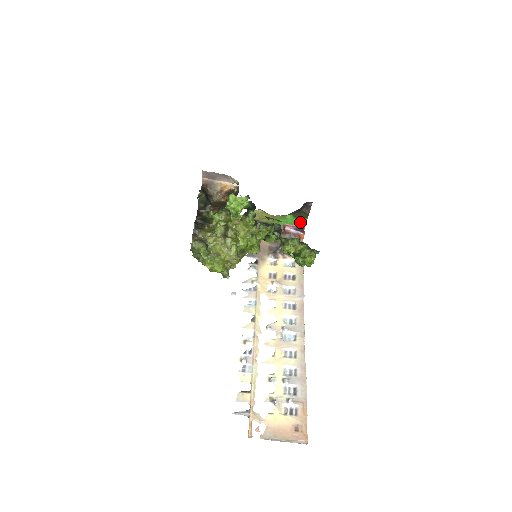
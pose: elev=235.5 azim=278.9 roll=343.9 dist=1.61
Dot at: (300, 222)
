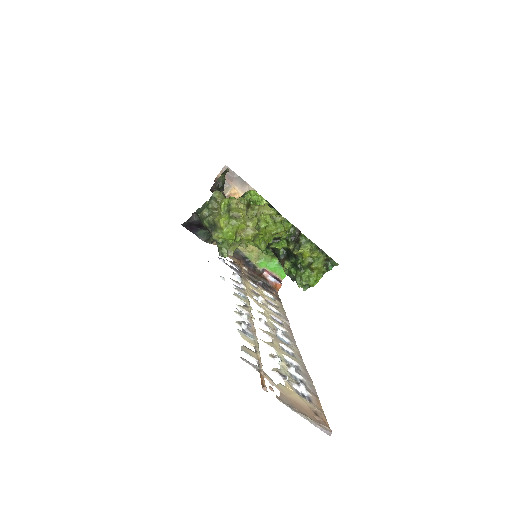
Dot at: (281, 272)
